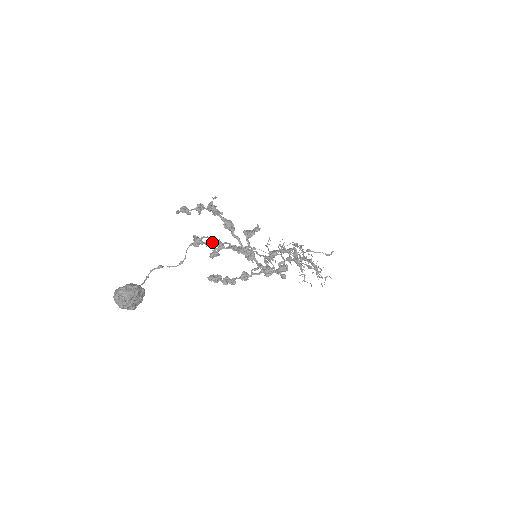
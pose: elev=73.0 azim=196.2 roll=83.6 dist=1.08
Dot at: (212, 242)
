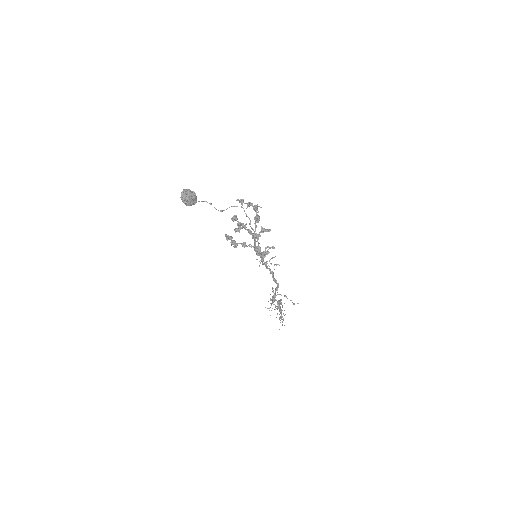
Dot at: (242, 223)
